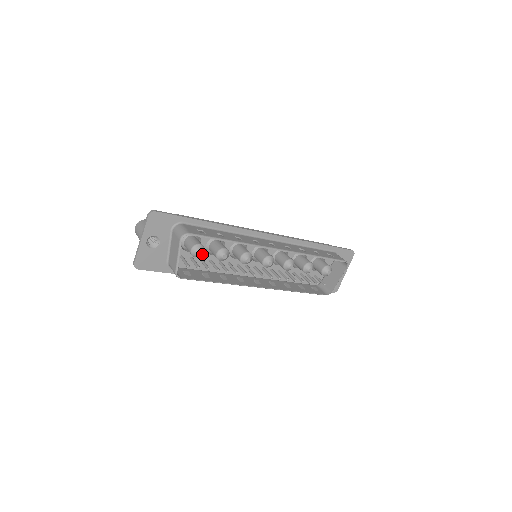
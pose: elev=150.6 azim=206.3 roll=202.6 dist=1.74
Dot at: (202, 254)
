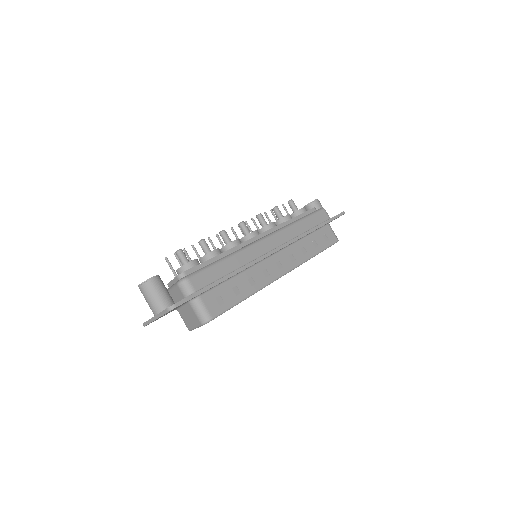
Dot at: occluded
